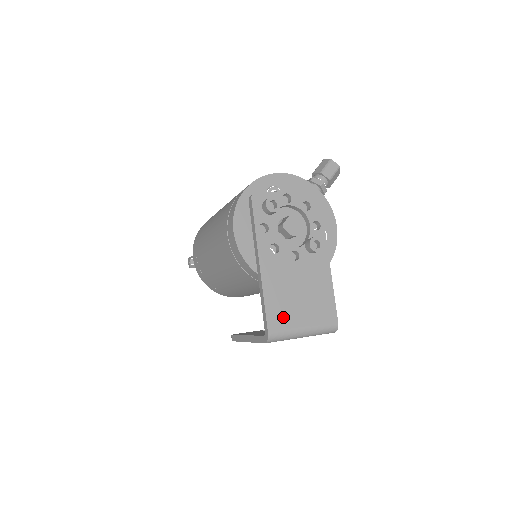
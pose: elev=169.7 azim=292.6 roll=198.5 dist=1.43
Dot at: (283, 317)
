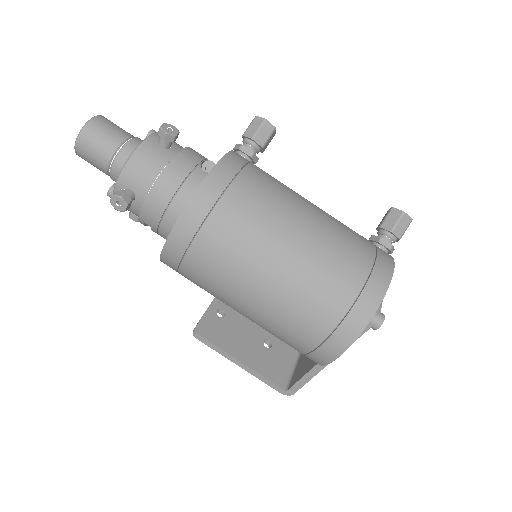
Dot at: occluded
